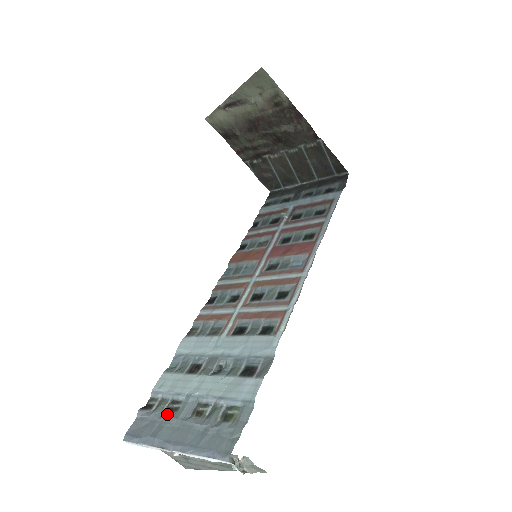
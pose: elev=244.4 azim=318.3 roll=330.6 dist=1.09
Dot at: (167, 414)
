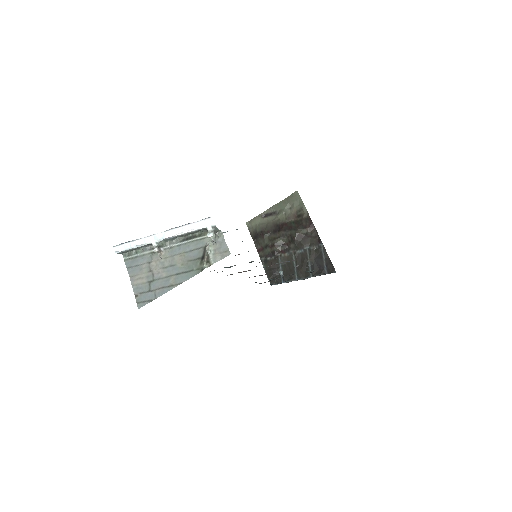
Dot at: occluded
